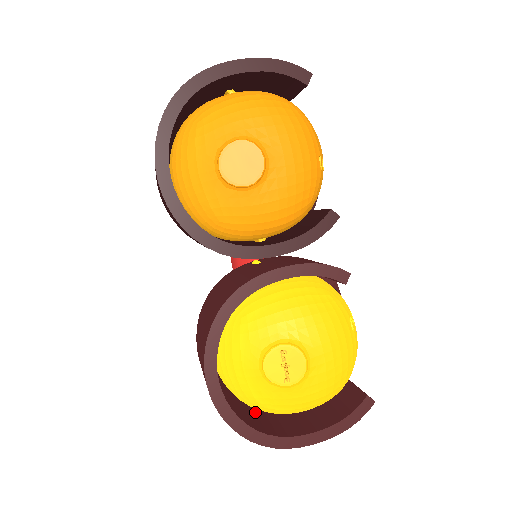
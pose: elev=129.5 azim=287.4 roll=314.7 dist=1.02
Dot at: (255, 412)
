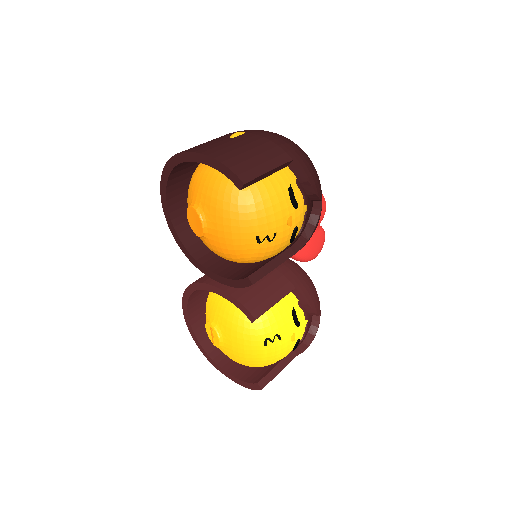
Dot at: occluded
